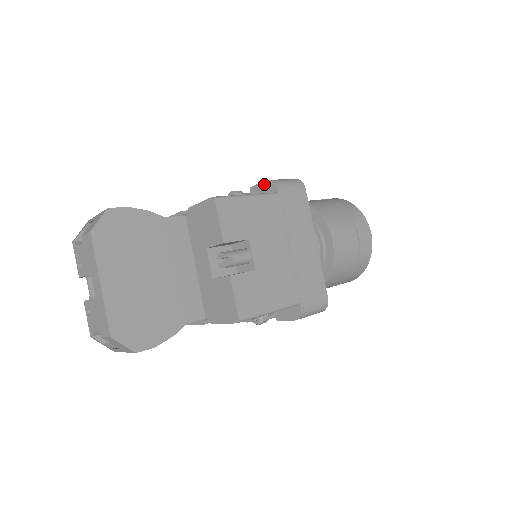
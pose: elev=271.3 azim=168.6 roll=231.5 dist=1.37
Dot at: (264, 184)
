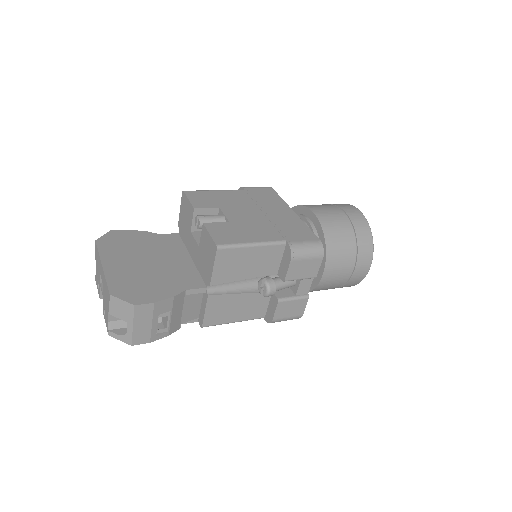
Dot at: occluded
